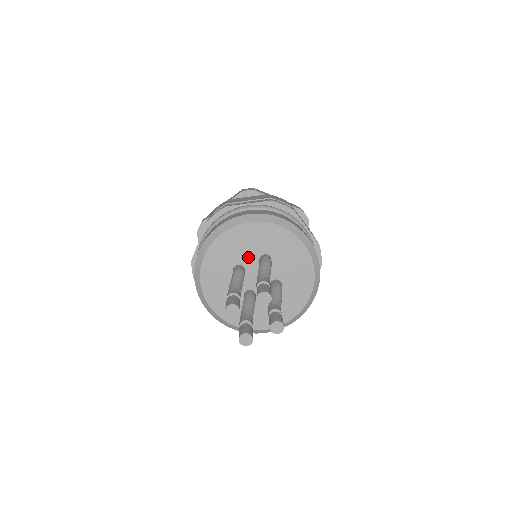
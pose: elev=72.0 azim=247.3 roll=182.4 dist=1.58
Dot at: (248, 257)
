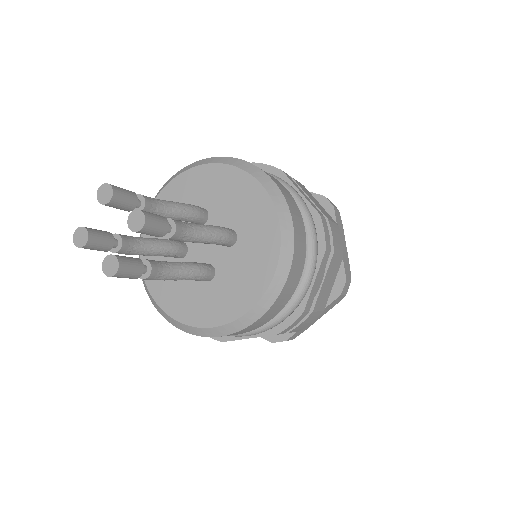
Dot at: (222, 215)
